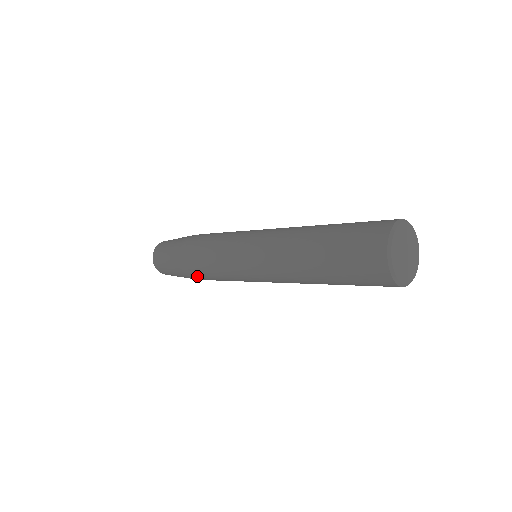
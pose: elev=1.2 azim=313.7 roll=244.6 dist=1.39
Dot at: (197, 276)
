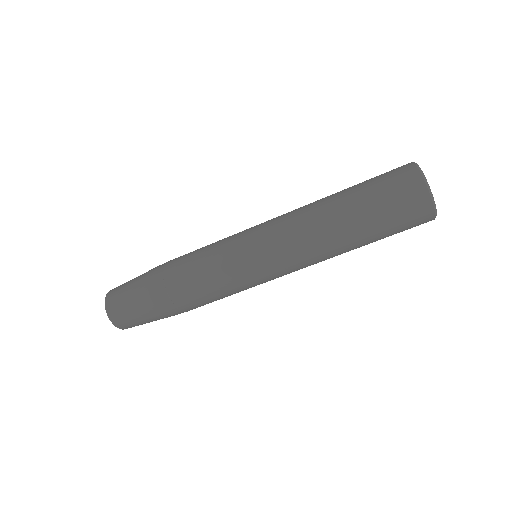
Dot at: (174, 286)
